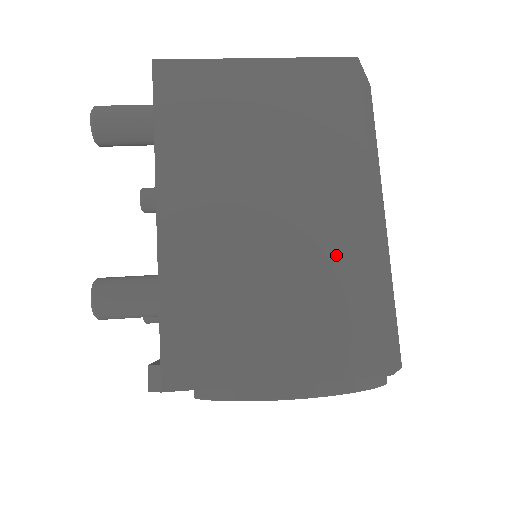
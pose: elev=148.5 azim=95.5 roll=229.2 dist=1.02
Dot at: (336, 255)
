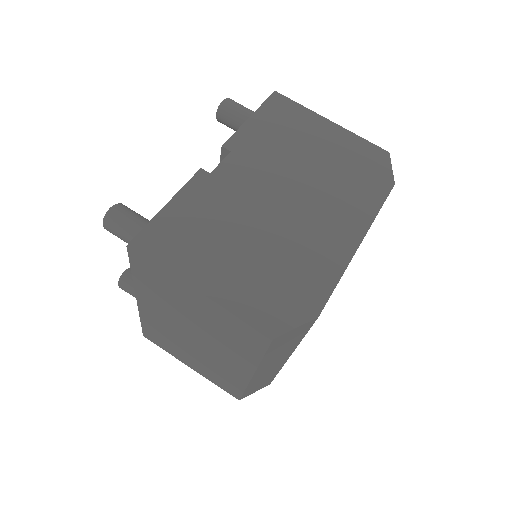
Dot at: (225, 369)
